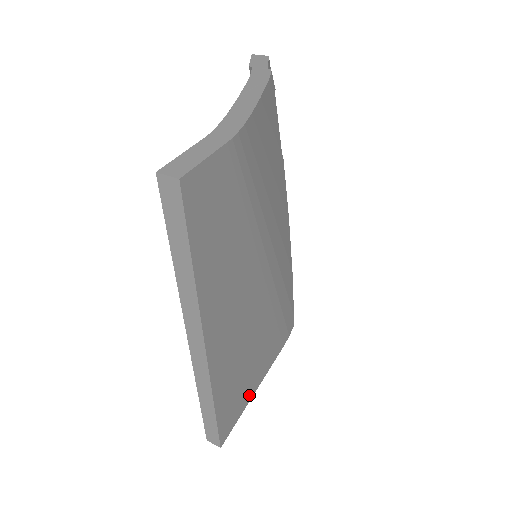
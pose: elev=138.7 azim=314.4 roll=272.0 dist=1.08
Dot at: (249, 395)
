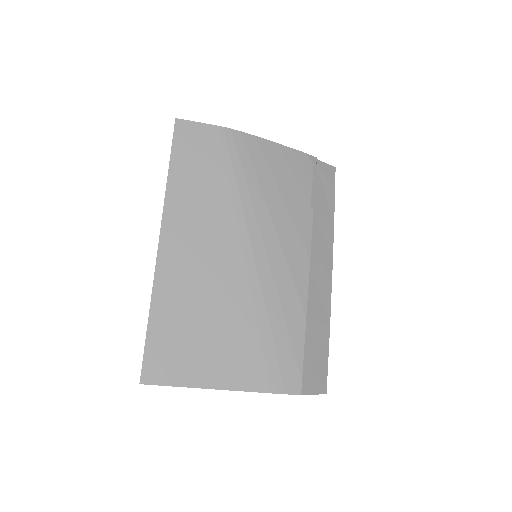
Dot at: (197, 377)
